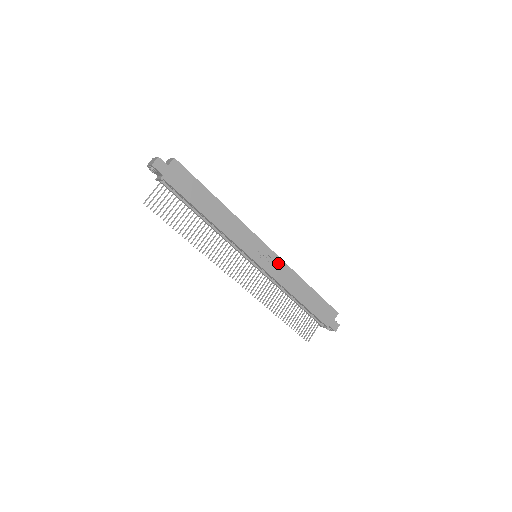
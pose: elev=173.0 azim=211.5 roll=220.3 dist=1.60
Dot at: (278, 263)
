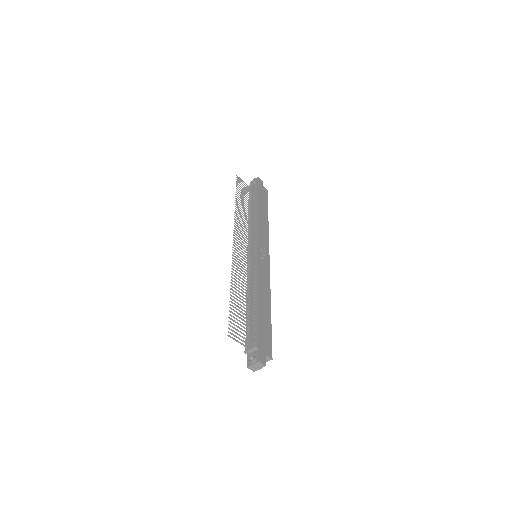
Dot at: (266, 271)
